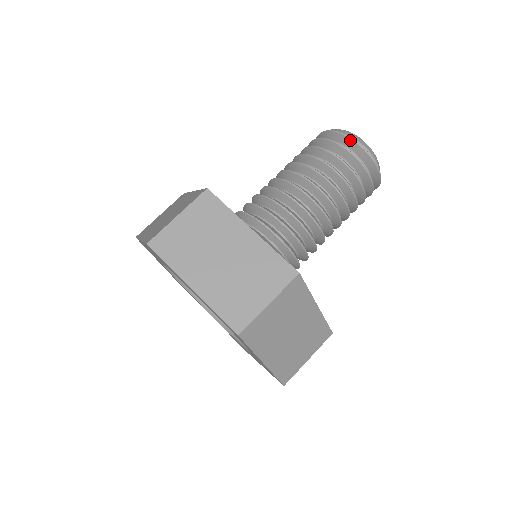
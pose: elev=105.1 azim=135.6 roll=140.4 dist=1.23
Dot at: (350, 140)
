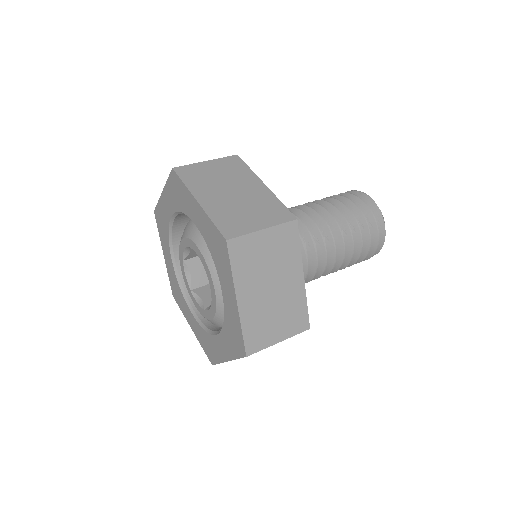
Dot at: occluded
